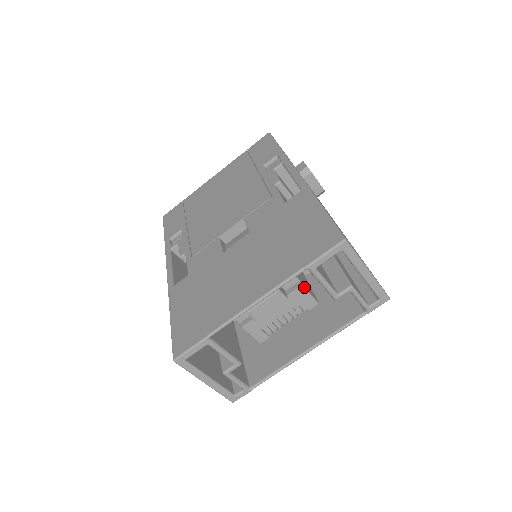
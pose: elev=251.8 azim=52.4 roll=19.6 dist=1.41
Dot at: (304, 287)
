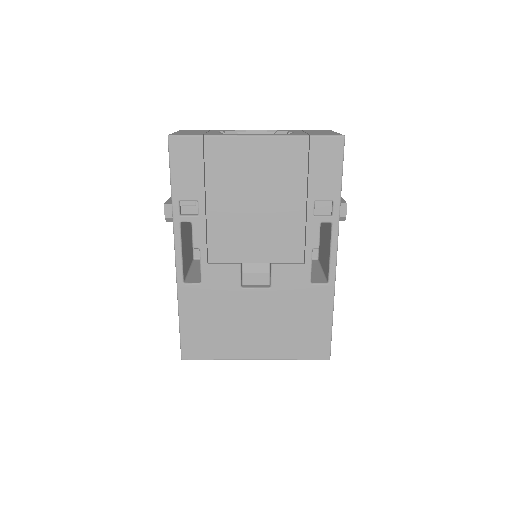
Dot at: occluded
